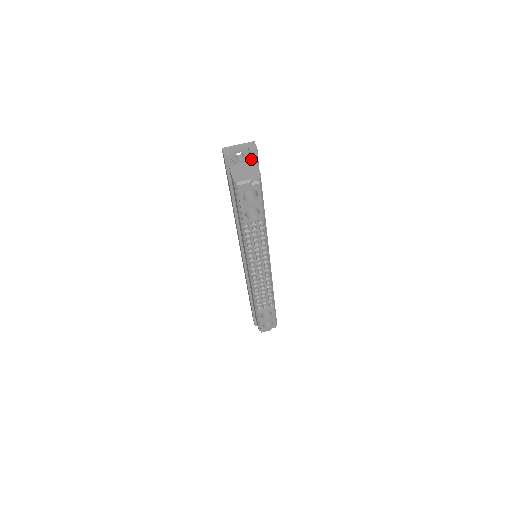
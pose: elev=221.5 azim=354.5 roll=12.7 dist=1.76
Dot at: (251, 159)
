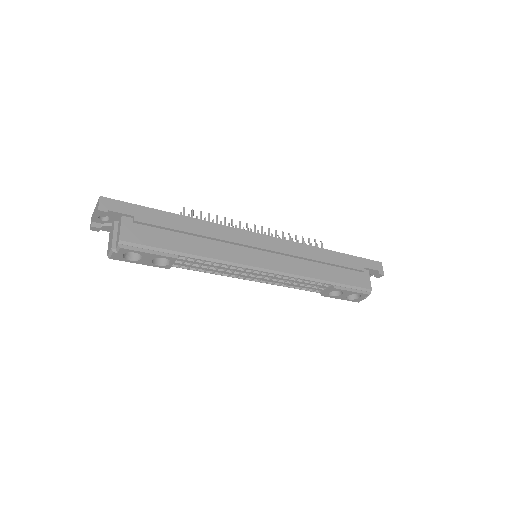
Dot at: (112, 216)
